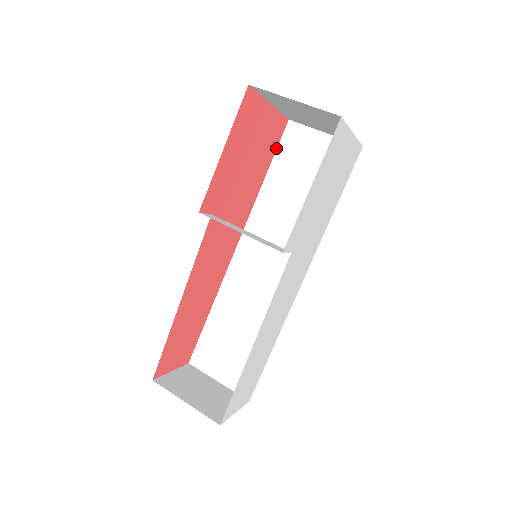
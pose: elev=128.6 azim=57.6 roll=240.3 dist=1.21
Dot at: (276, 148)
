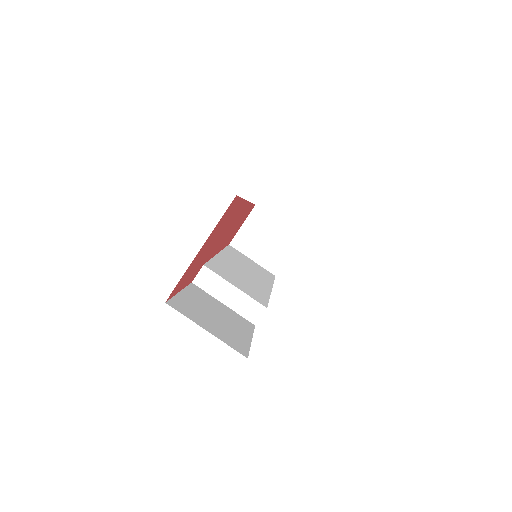
Dot at: (238, 198)
